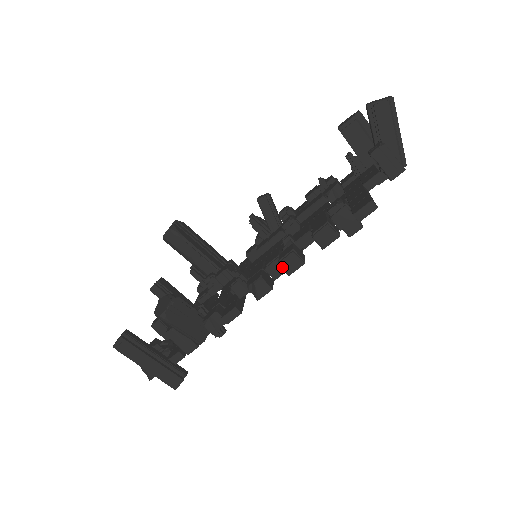
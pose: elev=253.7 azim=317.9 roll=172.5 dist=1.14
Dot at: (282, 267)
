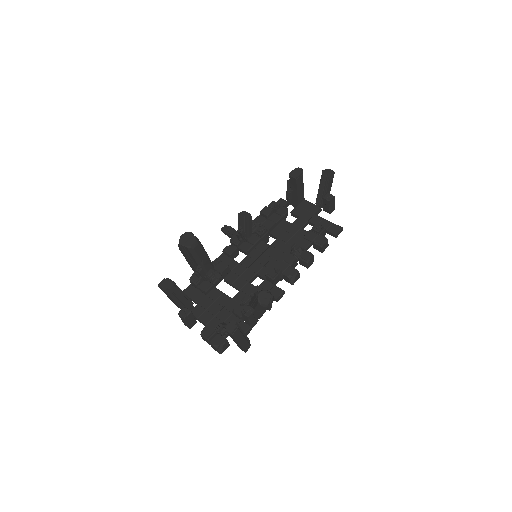
Dot at: (308, 264)
